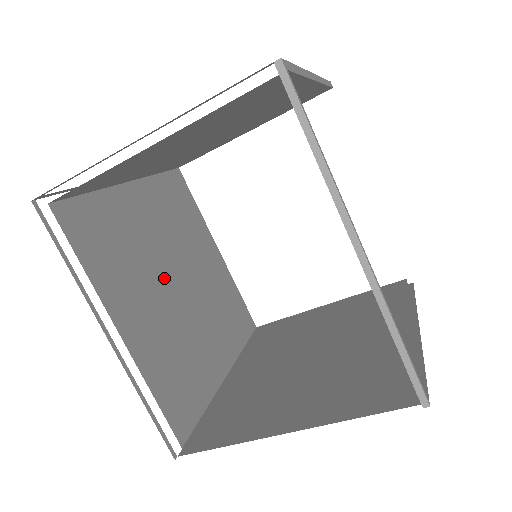
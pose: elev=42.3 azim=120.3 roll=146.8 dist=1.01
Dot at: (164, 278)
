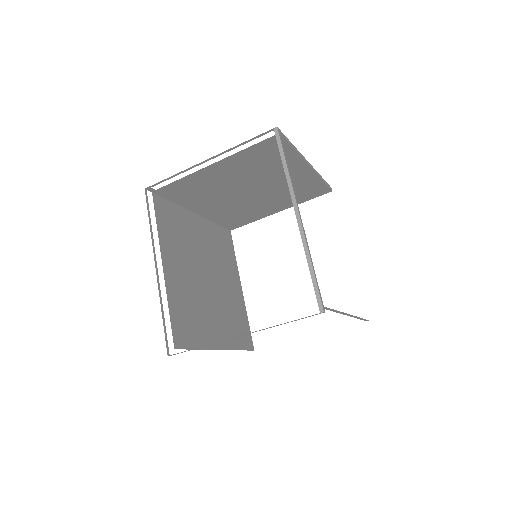
Dot at: (199, 268)
